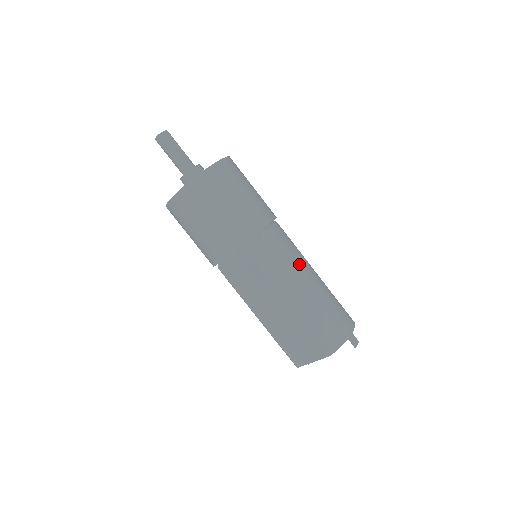
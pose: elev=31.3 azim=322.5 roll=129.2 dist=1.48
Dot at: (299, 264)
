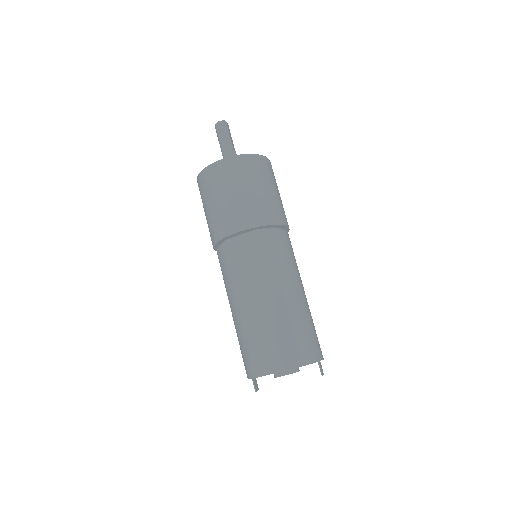
Dot at: (299, 273)
